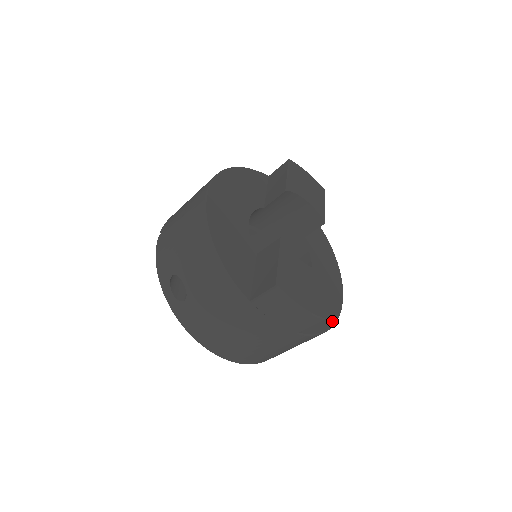
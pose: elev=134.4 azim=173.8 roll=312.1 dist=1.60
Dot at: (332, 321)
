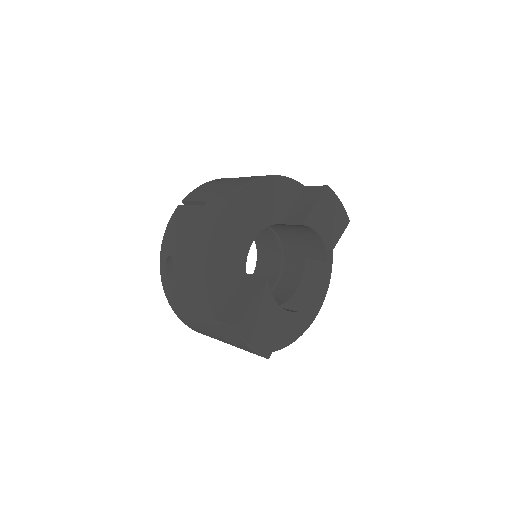
Dot at: (289, 342)
